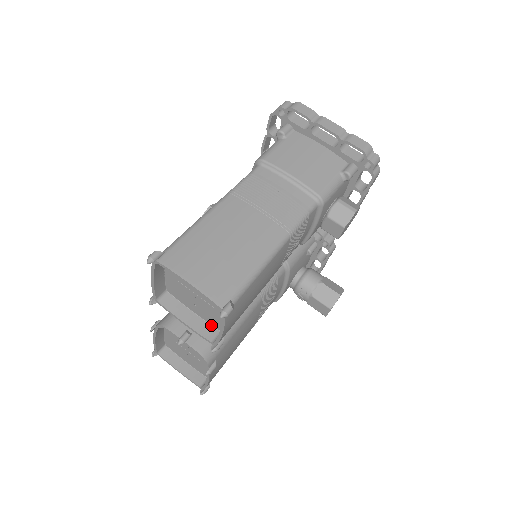
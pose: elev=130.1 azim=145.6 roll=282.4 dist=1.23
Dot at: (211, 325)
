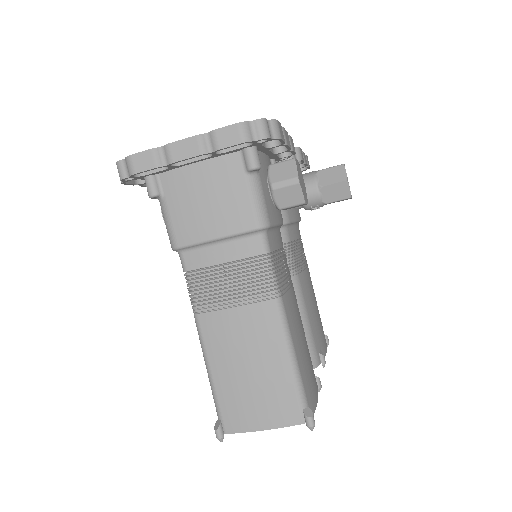
Dot at: occluded
